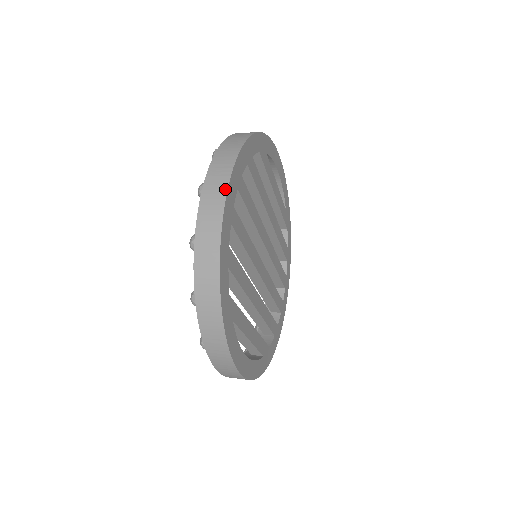
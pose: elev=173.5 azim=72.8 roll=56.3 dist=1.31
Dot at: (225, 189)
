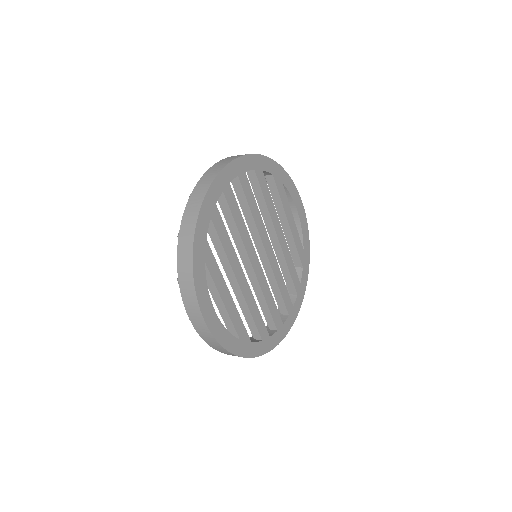
Dot at: (224, 166)
